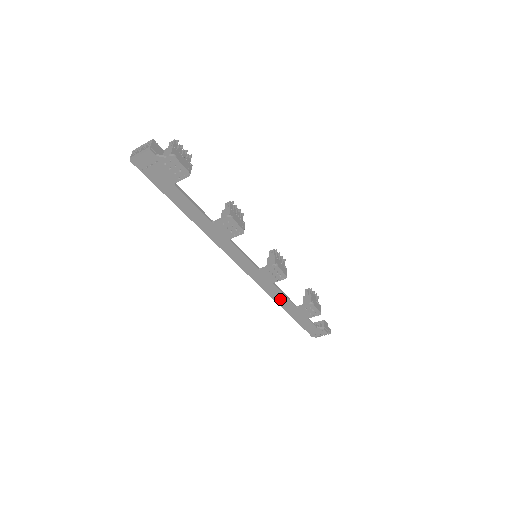
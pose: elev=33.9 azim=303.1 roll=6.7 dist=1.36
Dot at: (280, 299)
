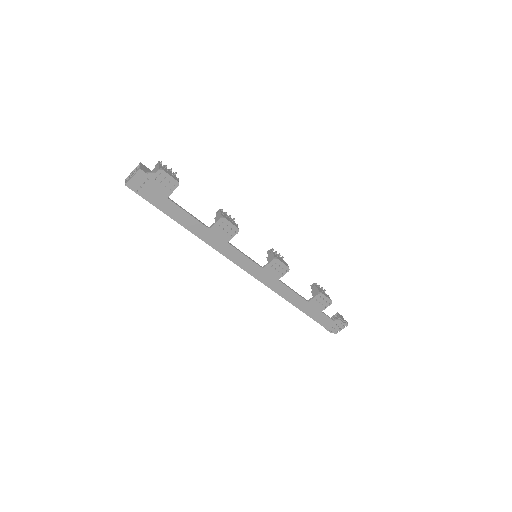
Dot at: (290, 297)
